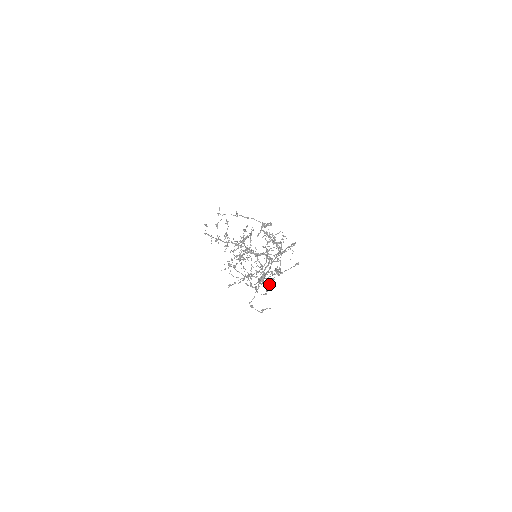
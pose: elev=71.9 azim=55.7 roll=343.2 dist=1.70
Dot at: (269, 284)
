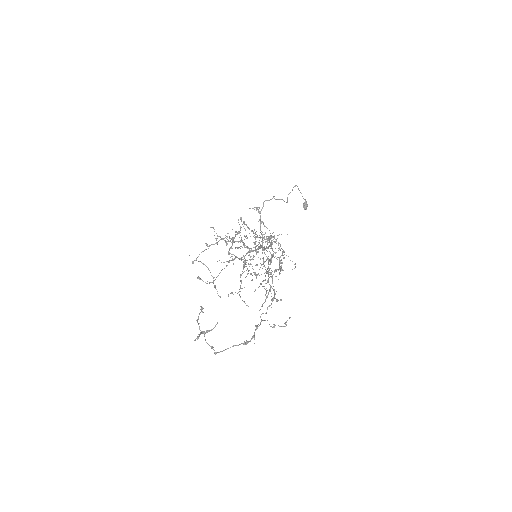
Dot at: (273, 300)
